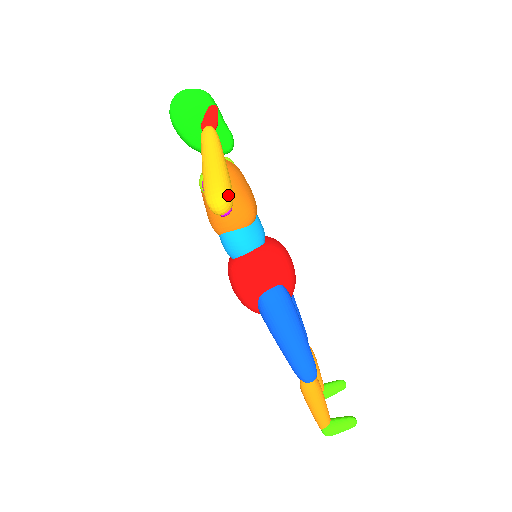
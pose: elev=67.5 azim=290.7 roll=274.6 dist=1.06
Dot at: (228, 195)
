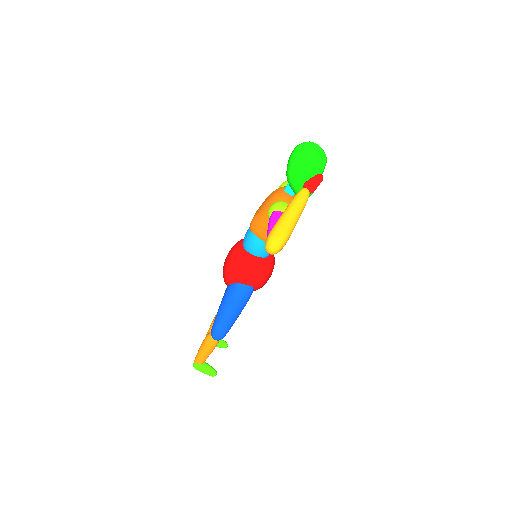
Dot at: (281, 248)
